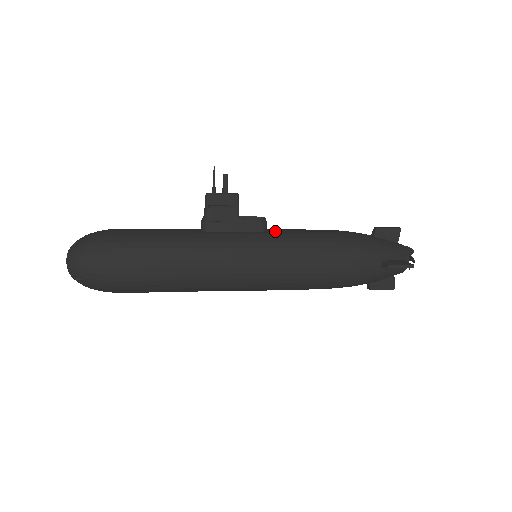
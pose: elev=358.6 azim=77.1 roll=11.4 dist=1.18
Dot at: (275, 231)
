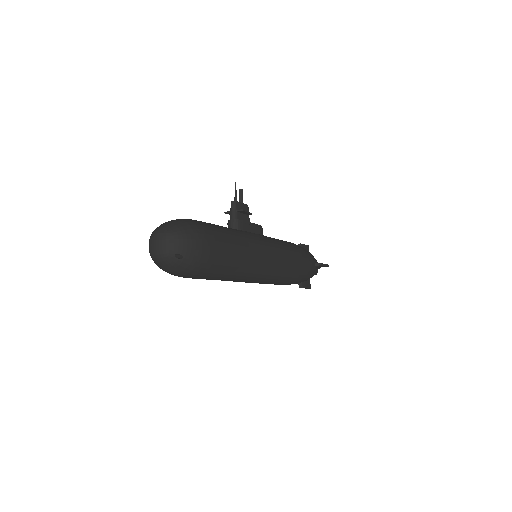
Dot at: occluded
